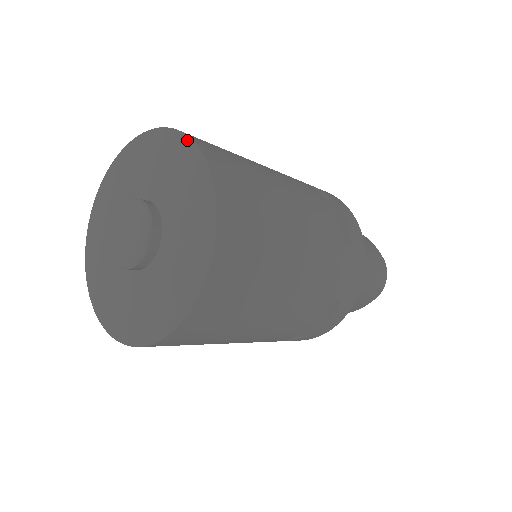
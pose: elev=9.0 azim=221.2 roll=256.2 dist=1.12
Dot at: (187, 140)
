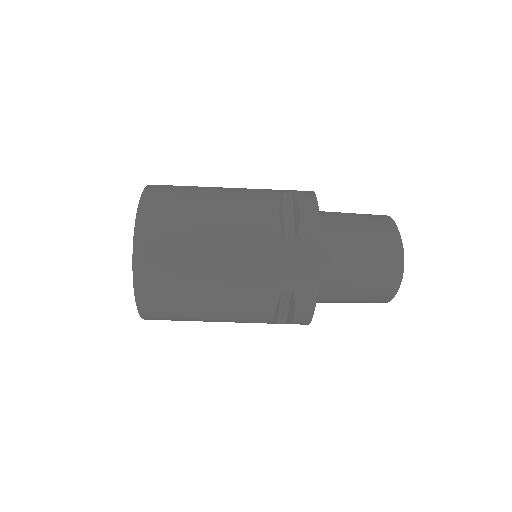
Dot at: (143, 194)
